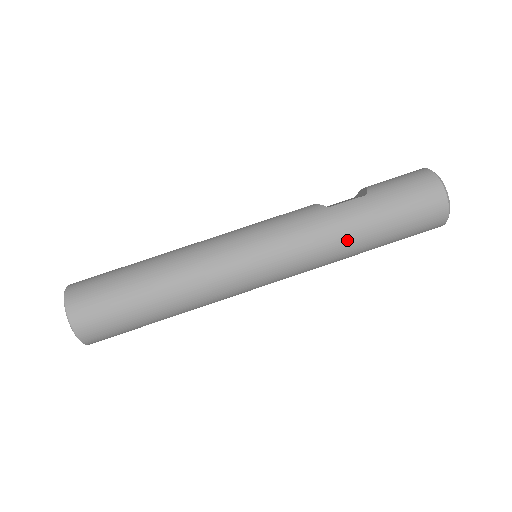
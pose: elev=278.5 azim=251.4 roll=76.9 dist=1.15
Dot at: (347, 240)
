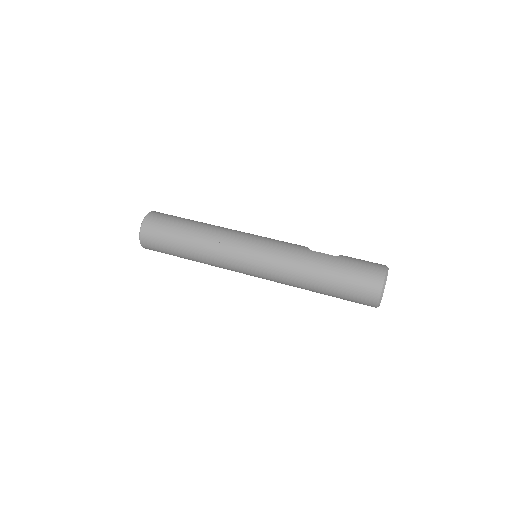
Dot at: (307, 273)
